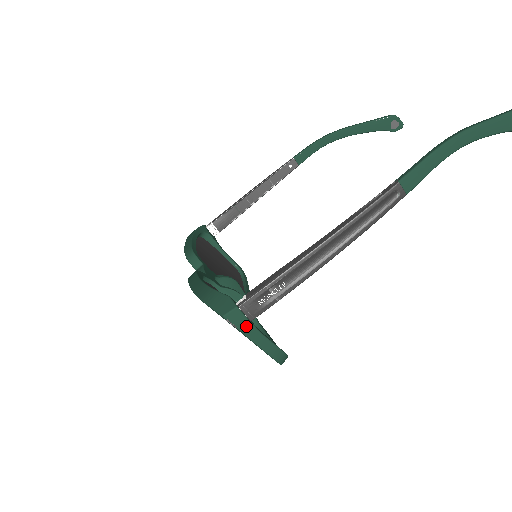
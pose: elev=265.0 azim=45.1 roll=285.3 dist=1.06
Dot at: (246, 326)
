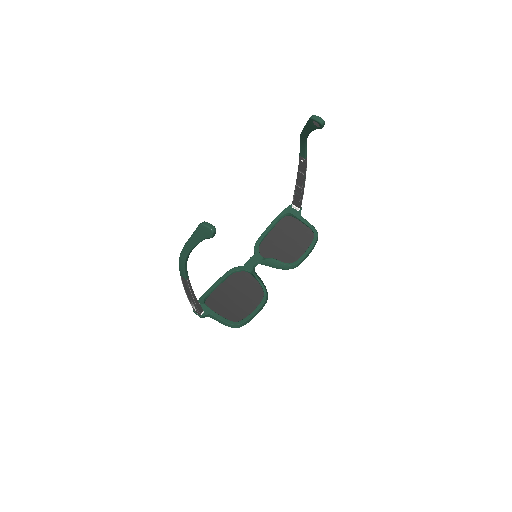
Dot at: (200, 317)
